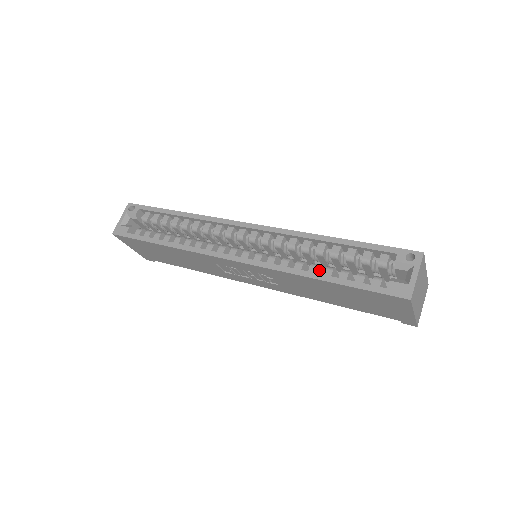
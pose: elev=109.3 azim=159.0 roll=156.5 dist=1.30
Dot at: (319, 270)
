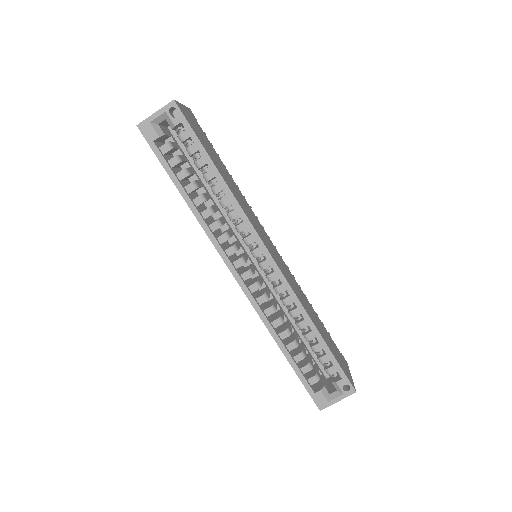
Dot at: (288, 334)
